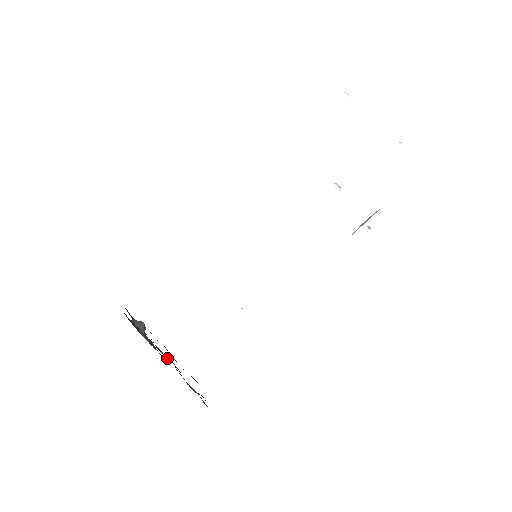
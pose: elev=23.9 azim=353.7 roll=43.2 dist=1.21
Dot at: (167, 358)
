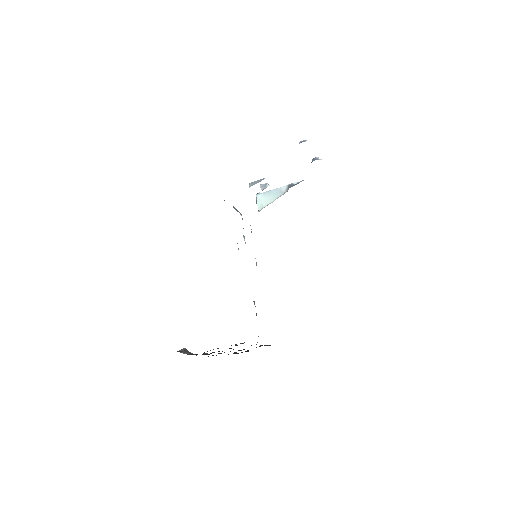
Dot at: occluded
